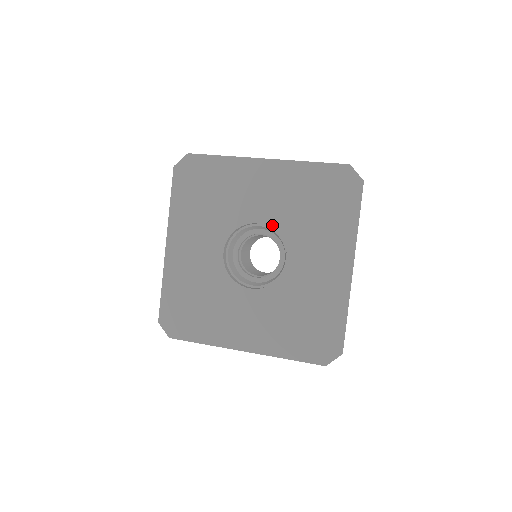
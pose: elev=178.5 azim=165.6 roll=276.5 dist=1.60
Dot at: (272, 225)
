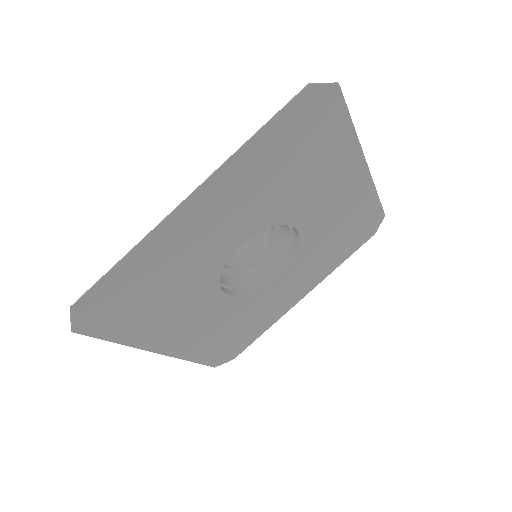
Dot at: (258, 230)
